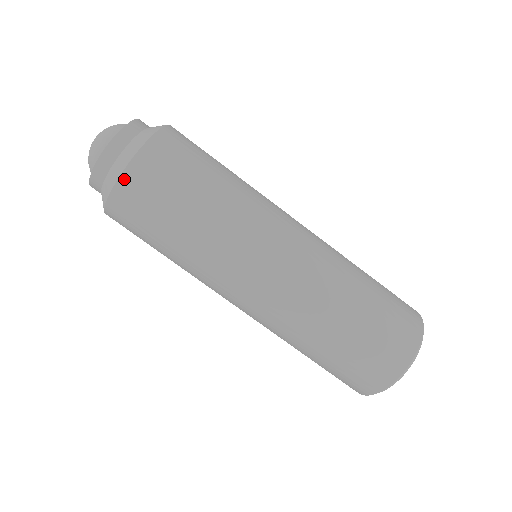
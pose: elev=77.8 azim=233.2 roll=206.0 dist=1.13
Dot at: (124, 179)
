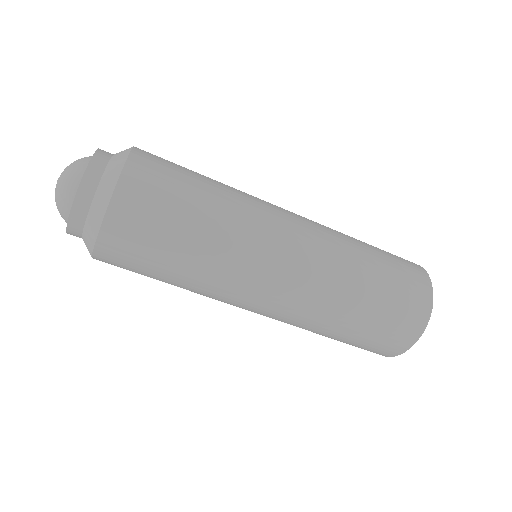
Dot at: (118, 196)
